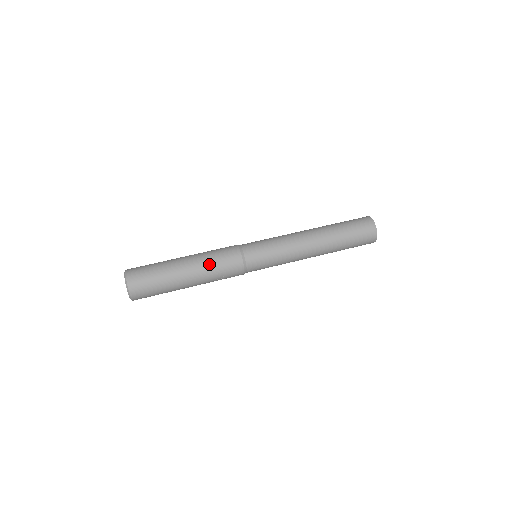
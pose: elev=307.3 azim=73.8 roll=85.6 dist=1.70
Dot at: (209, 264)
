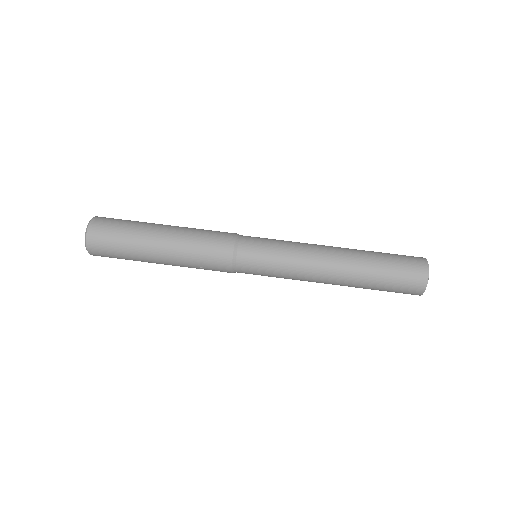
Dot at: (190, 243)
